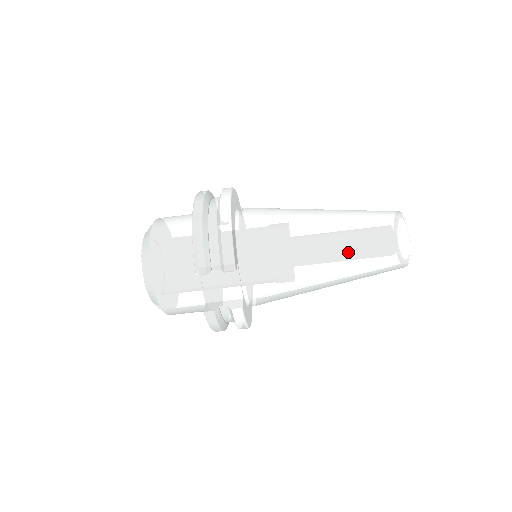
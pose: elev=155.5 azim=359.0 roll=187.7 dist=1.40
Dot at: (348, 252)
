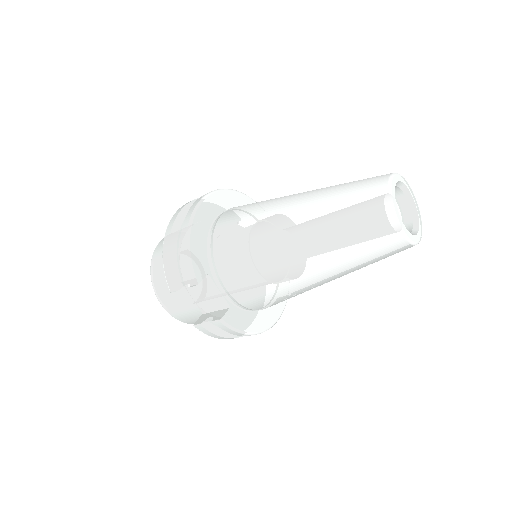
Dot at: (318, 243)
